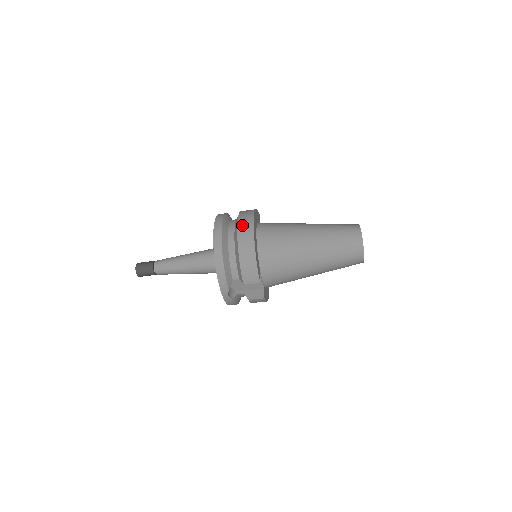
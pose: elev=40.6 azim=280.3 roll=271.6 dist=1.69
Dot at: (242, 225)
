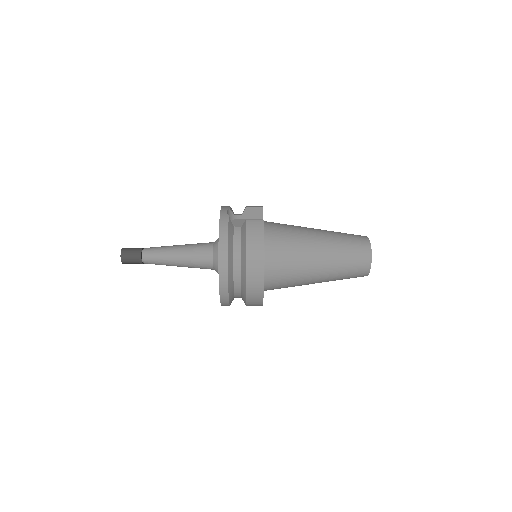
Dot at: (251, 288)
